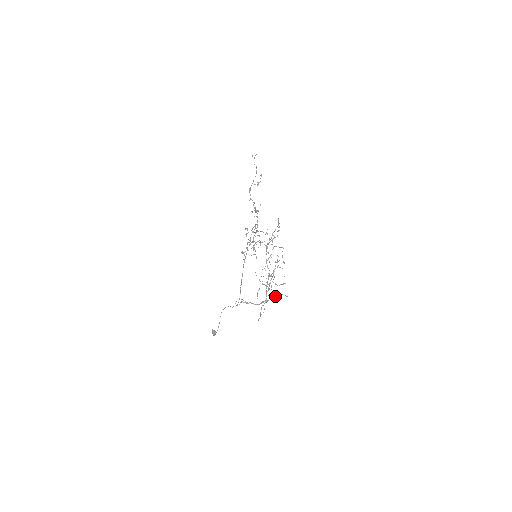
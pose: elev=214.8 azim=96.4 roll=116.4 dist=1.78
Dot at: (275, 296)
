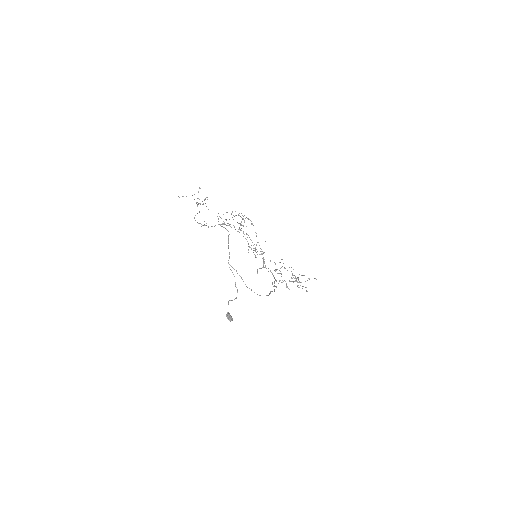
Dot at: occluded
